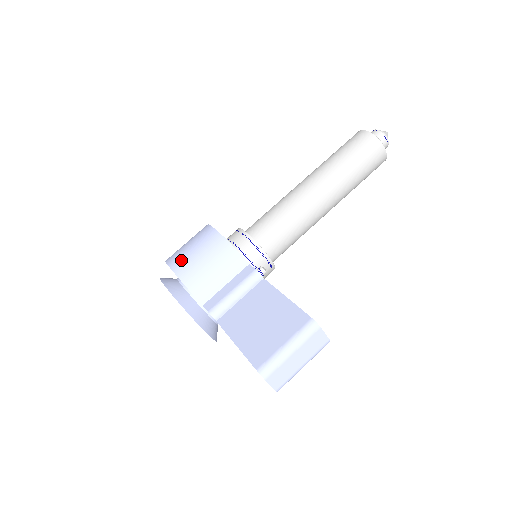
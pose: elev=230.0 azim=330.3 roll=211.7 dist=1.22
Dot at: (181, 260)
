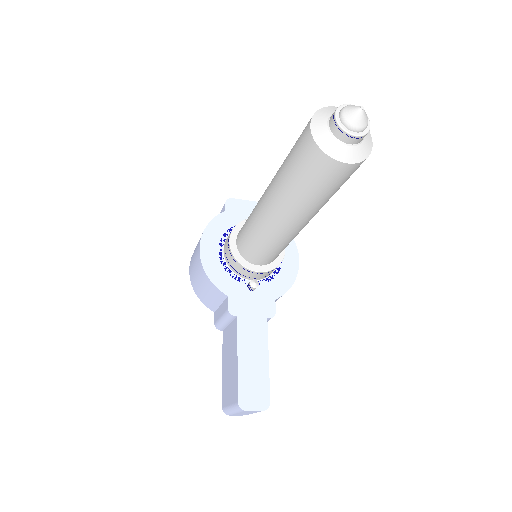
Dot at: (191, 271)
